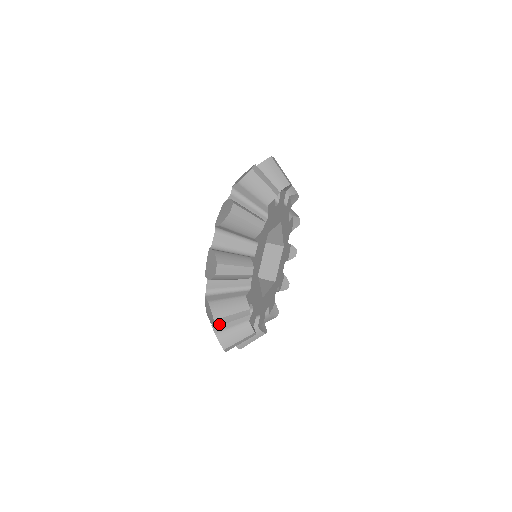
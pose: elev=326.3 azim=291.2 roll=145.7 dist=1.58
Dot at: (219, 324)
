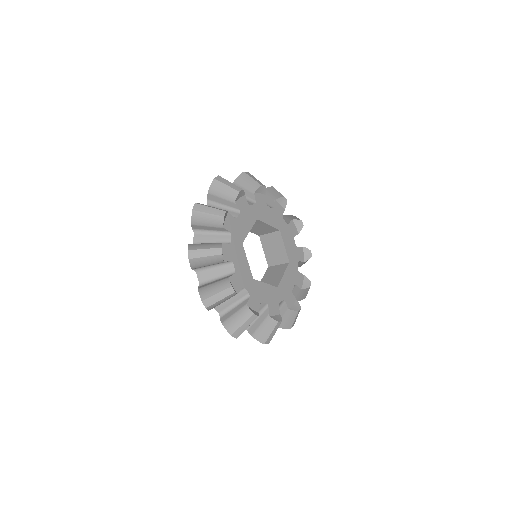
Dot at: (193, 257)
